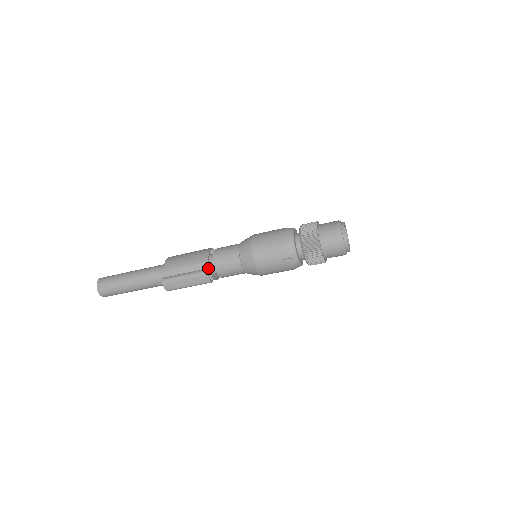
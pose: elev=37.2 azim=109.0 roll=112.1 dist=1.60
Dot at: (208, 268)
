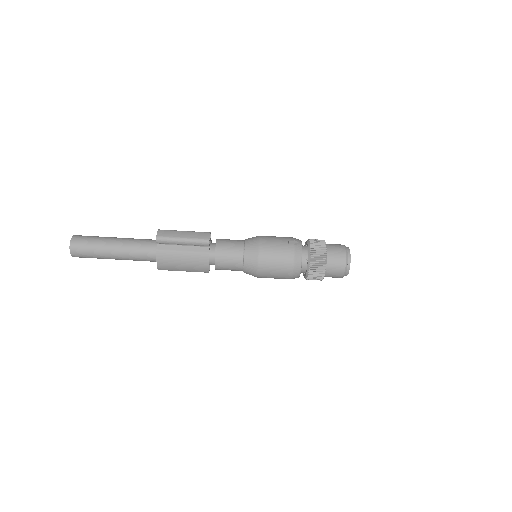
Dot at: (210, 236)
